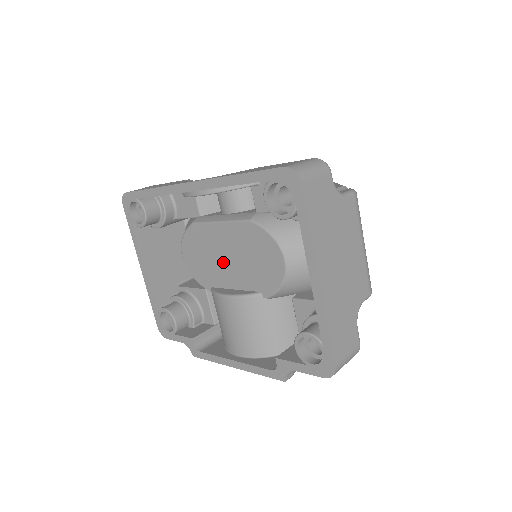
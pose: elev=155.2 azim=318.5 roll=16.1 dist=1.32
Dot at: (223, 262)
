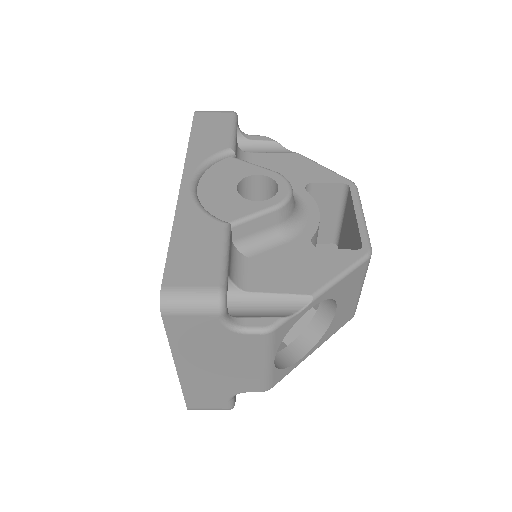
Dot at: occluded
